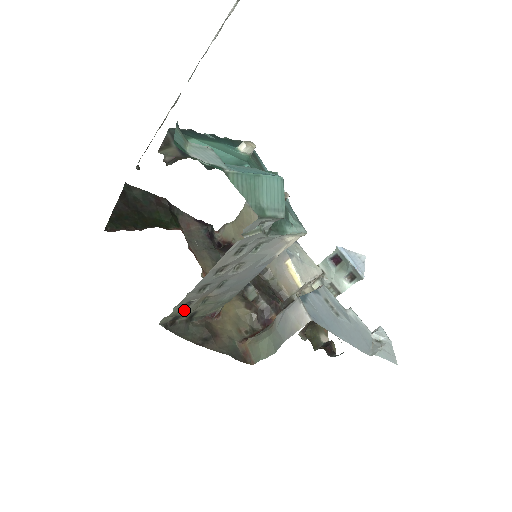
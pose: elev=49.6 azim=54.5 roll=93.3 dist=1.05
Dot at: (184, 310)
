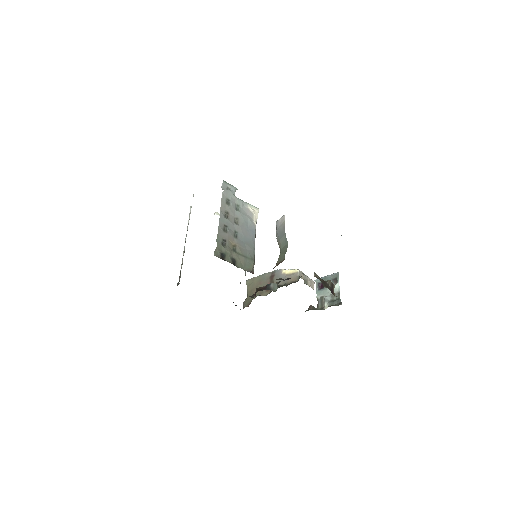
Dot at: (224, 248)
